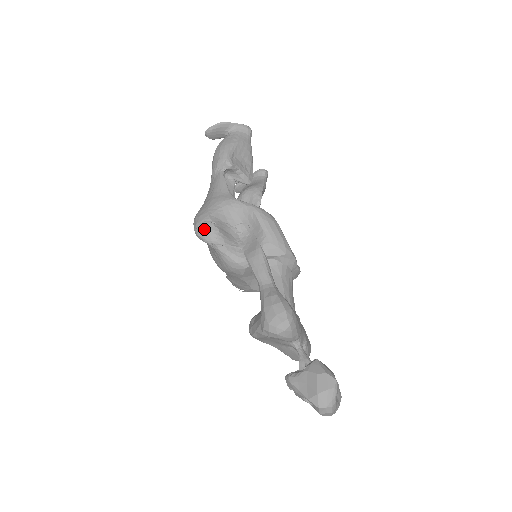
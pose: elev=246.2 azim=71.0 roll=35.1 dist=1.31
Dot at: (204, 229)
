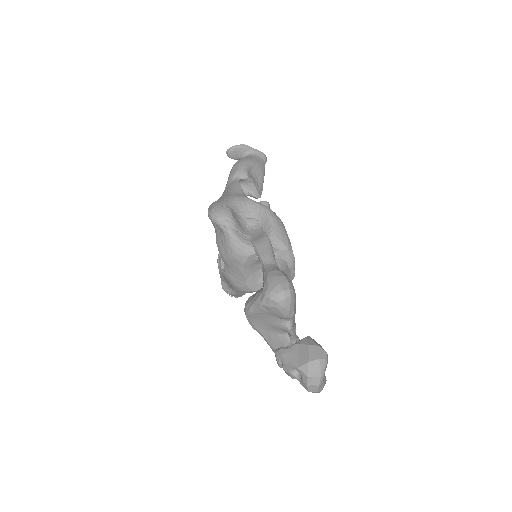
Dot at: (219, 212)
